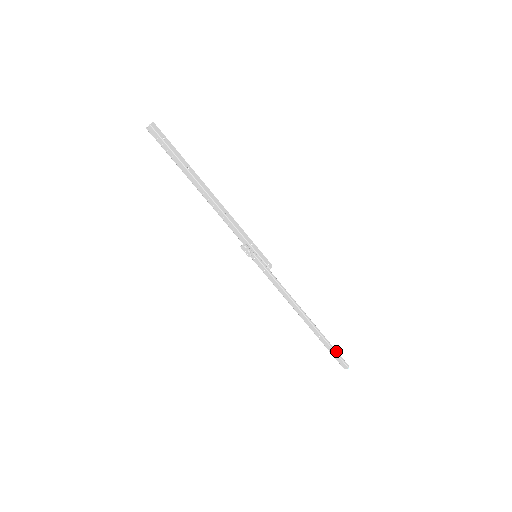
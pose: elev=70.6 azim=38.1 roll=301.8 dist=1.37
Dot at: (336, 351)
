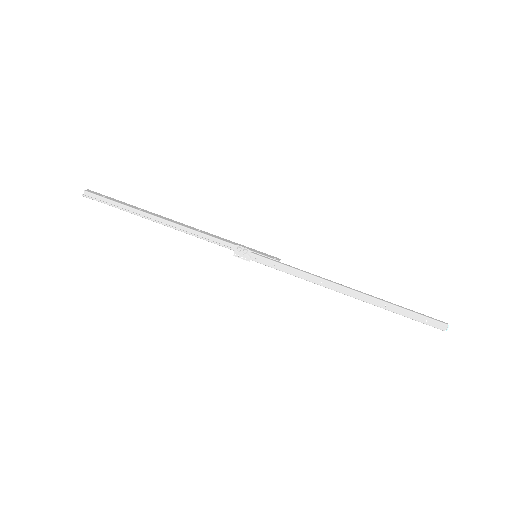
Dot at: (417, 313)
